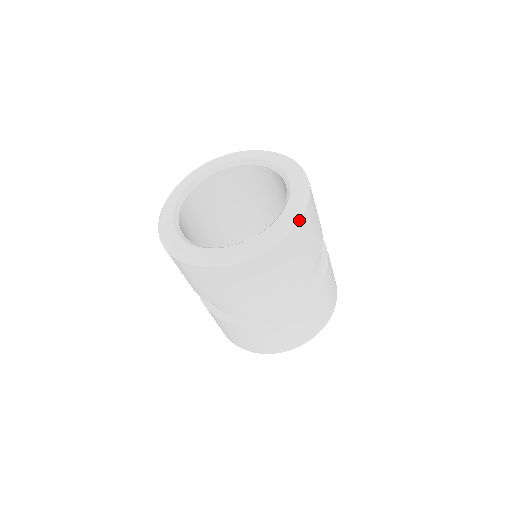
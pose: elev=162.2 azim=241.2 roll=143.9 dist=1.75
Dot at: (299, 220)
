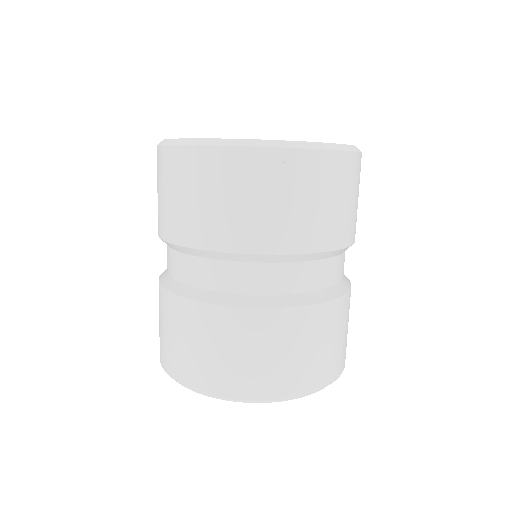
Dot at: occluded
